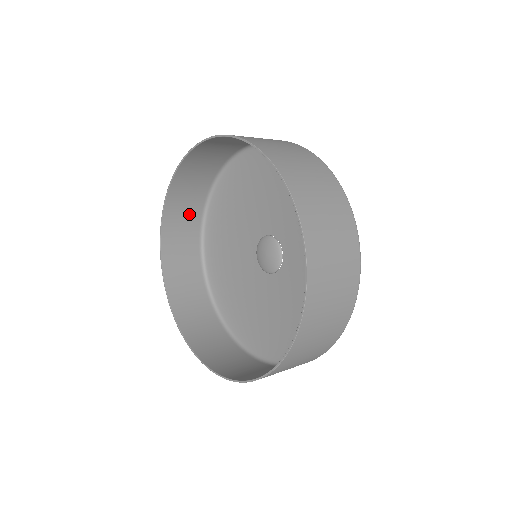
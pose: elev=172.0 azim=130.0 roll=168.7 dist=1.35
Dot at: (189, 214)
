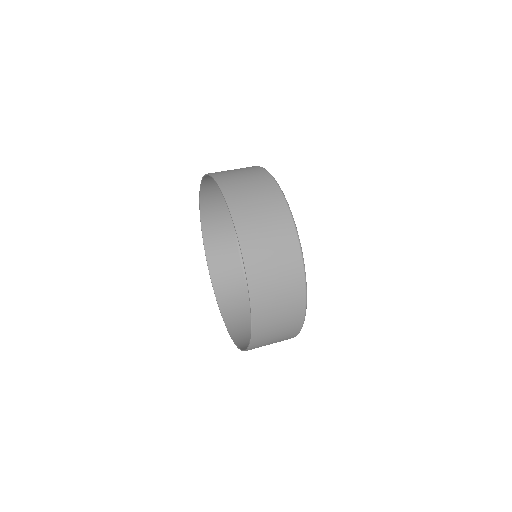
Dot at: (227, 251)
